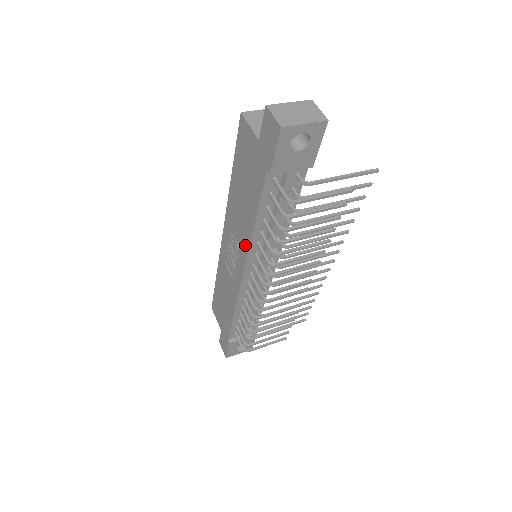
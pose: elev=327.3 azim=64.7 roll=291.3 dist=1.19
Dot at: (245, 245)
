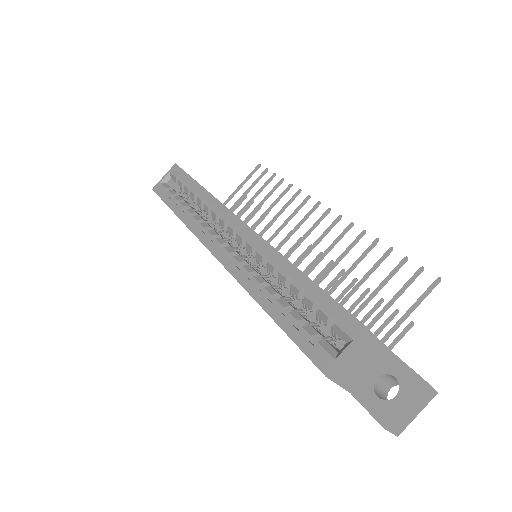
Dot at: occluded
